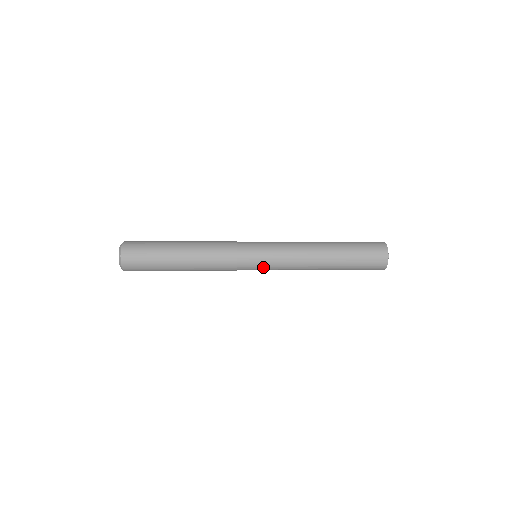
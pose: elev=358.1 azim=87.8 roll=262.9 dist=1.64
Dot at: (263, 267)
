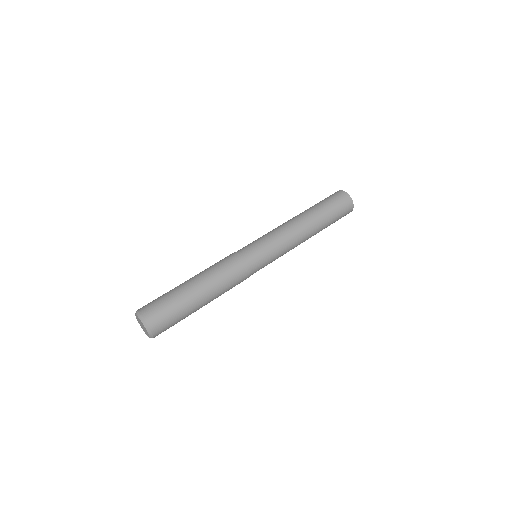
Dot at: occluded
